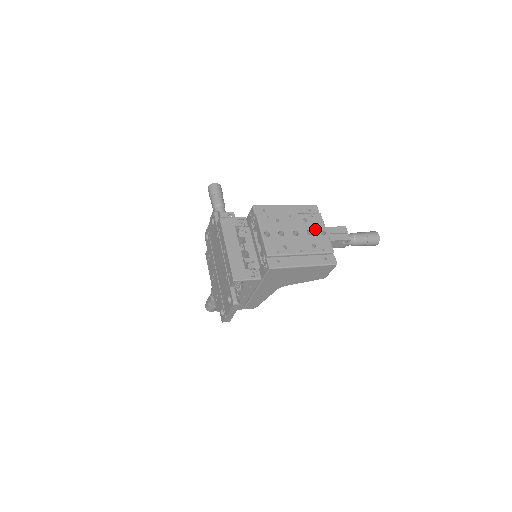
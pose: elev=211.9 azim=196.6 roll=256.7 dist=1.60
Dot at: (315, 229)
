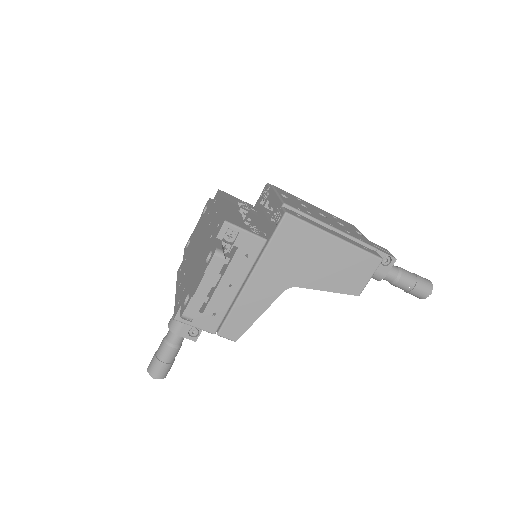
Dot at: (348, 227)
